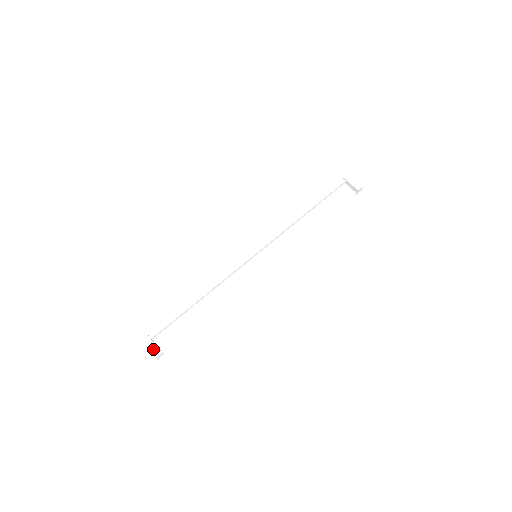
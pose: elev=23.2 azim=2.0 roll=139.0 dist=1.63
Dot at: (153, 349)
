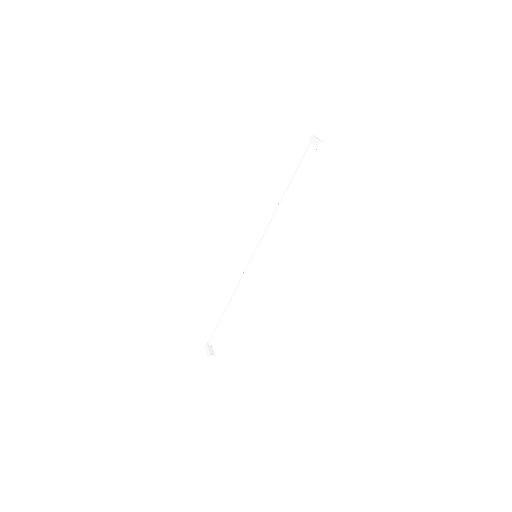
Dot at: (207, 353)
